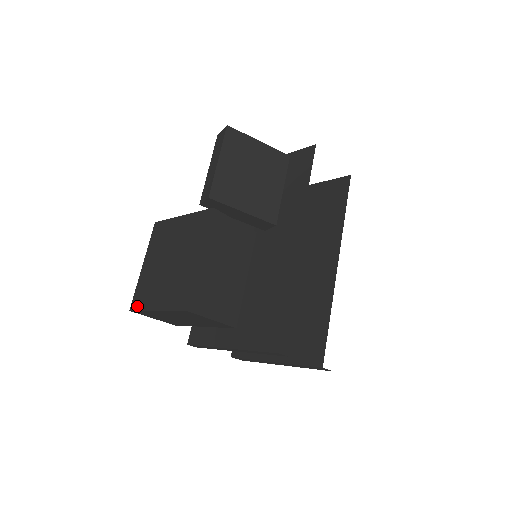
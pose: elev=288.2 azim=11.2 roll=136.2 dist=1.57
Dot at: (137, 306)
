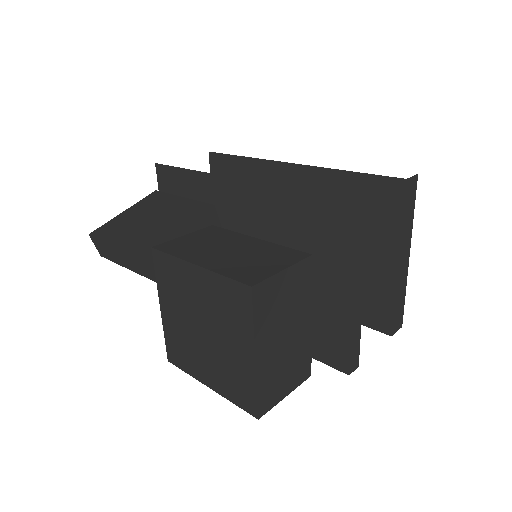
Dot at: (252, 401)
